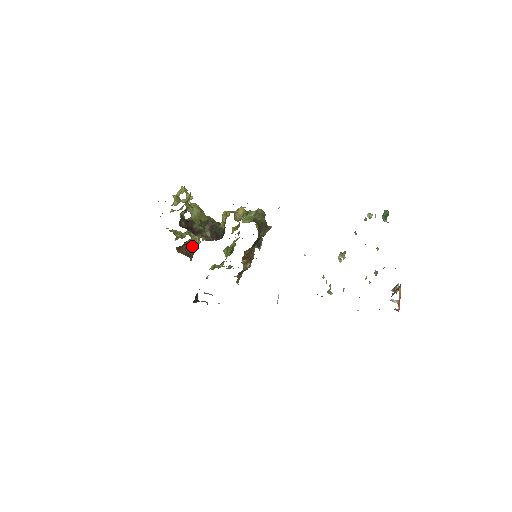
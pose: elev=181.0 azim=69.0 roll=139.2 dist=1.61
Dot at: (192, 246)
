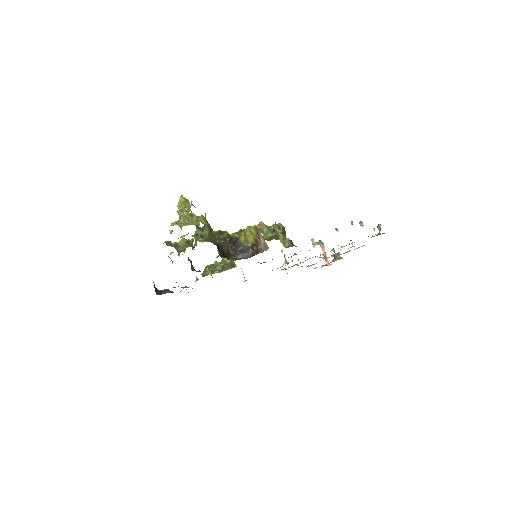
Dot at: occluded
